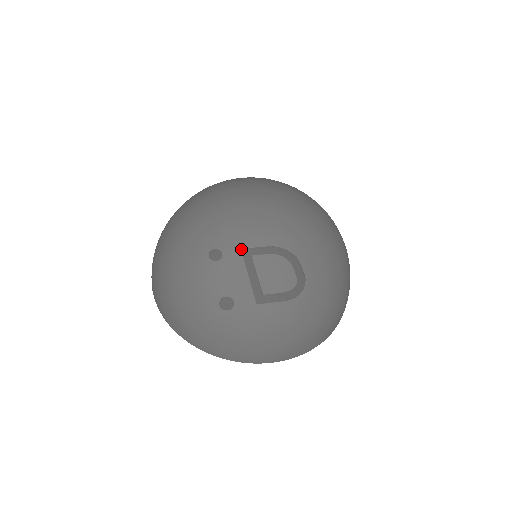
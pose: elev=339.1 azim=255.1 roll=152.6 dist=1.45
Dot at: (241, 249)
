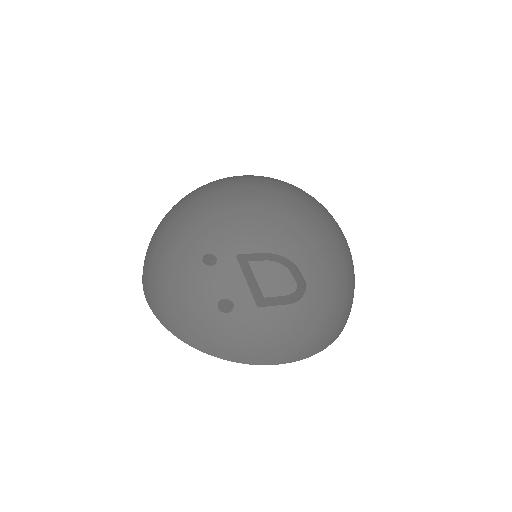
Dot at: (249, 234)
